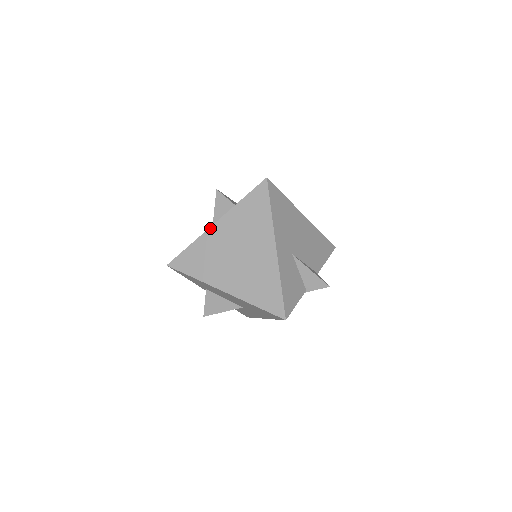
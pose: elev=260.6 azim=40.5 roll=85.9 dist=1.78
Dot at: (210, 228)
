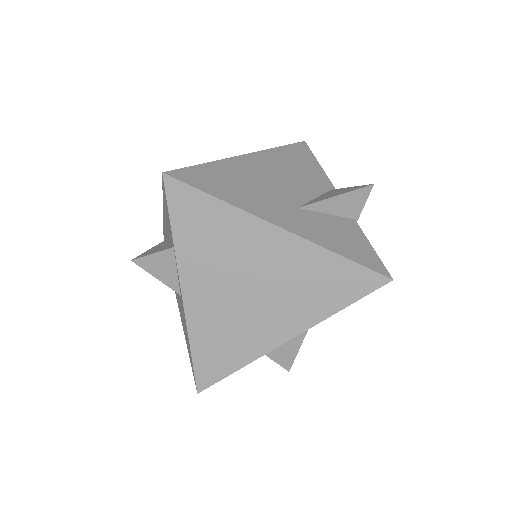
Dot at: (184, 304)
